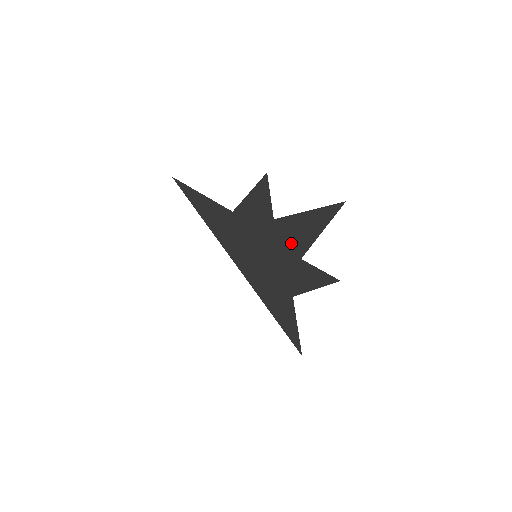
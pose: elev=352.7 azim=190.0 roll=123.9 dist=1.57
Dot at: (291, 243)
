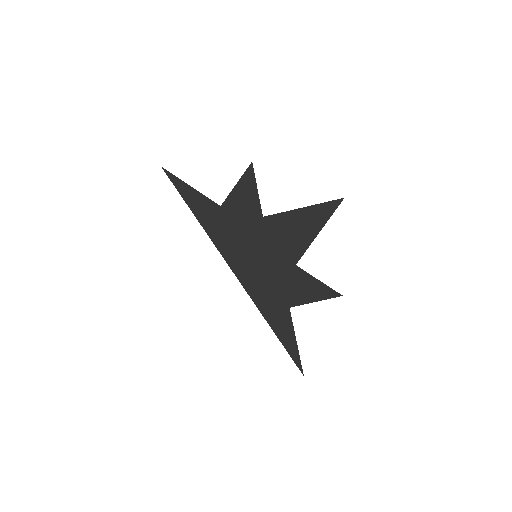
Dot at: (283, 245)
